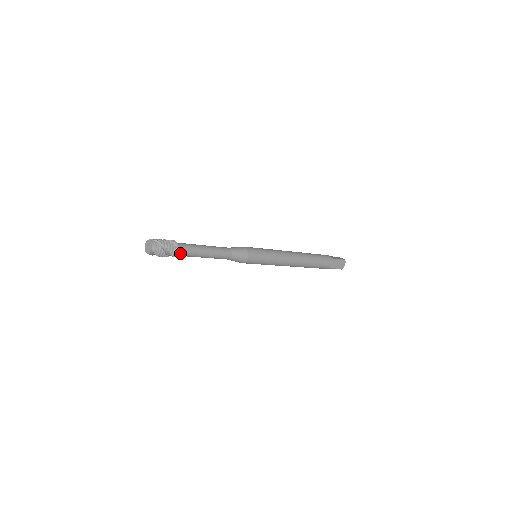
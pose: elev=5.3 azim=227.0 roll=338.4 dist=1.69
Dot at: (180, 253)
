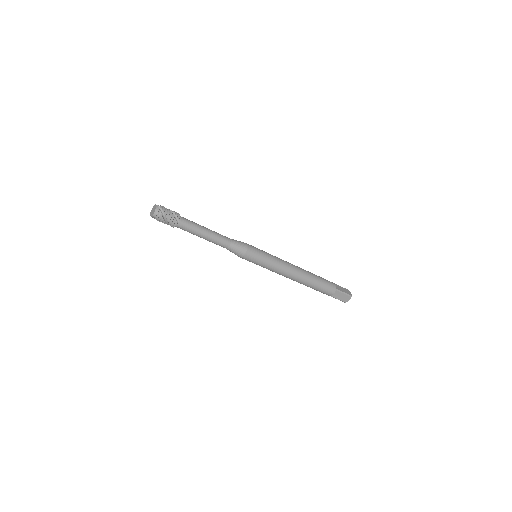
Dot at: (179, 226)
